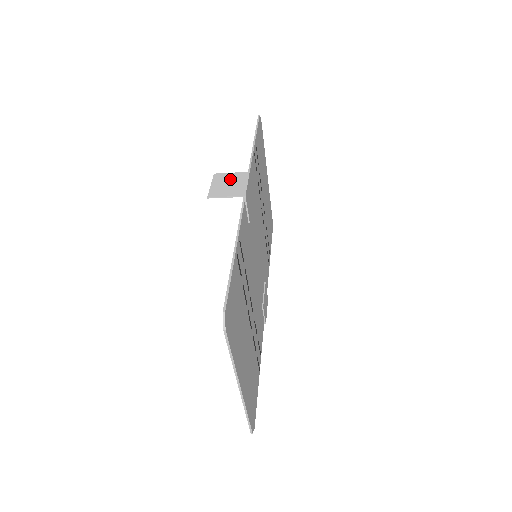
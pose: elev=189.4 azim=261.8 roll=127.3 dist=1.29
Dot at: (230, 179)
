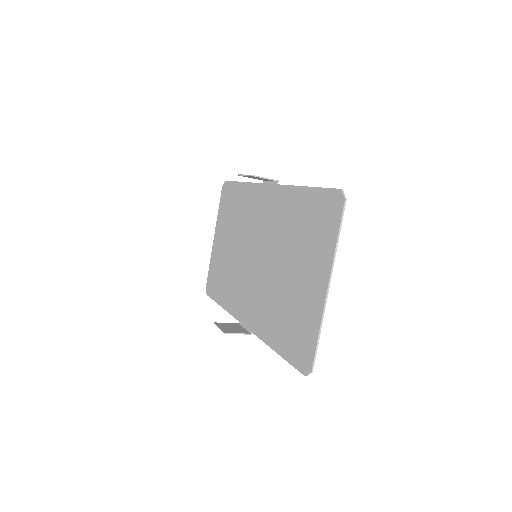
Dot at: occluded
